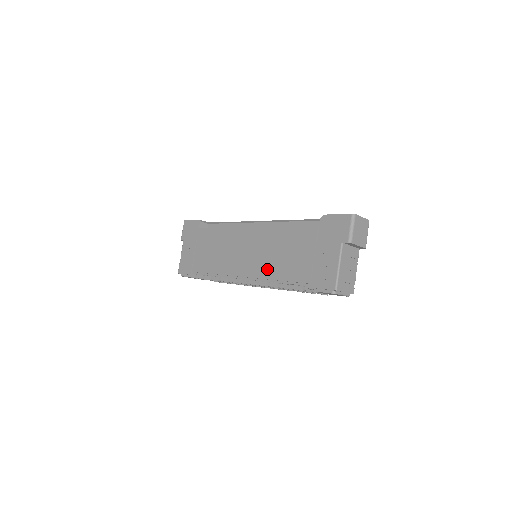
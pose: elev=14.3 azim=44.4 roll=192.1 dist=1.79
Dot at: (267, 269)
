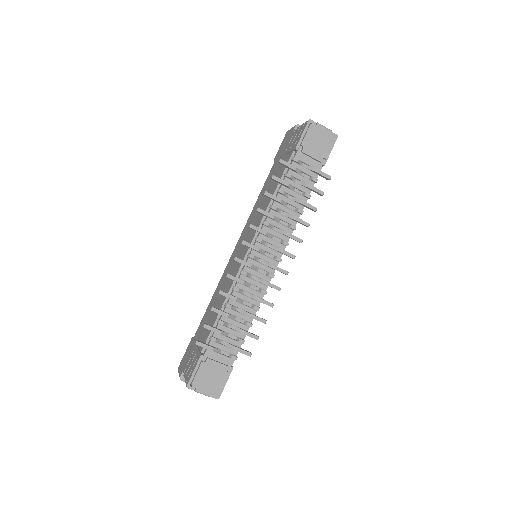
Dot at: occluded
